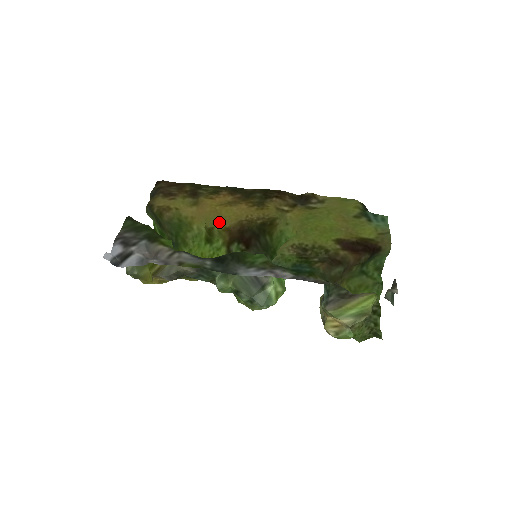
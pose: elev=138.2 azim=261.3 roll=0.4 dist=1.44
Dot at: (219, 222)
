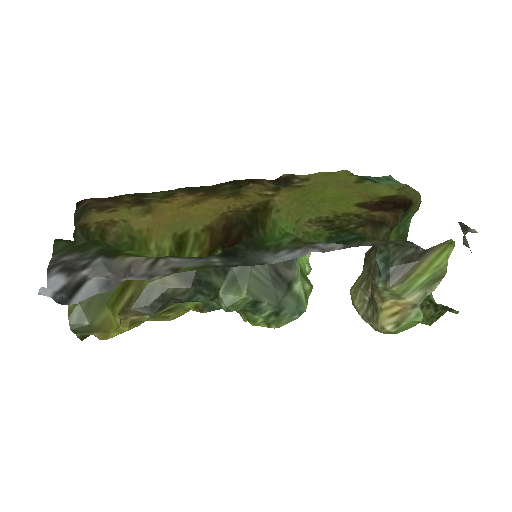
Dot at: (193, 223)
